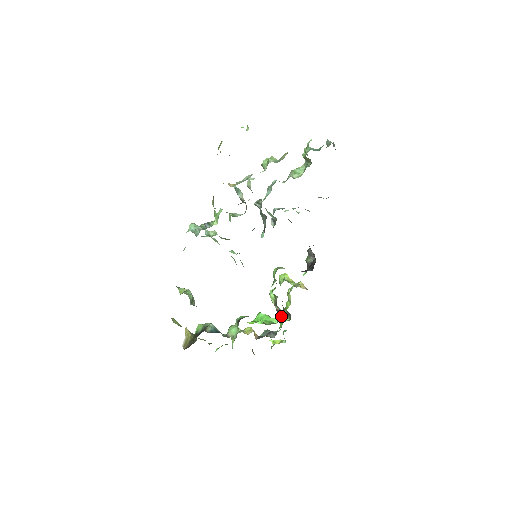
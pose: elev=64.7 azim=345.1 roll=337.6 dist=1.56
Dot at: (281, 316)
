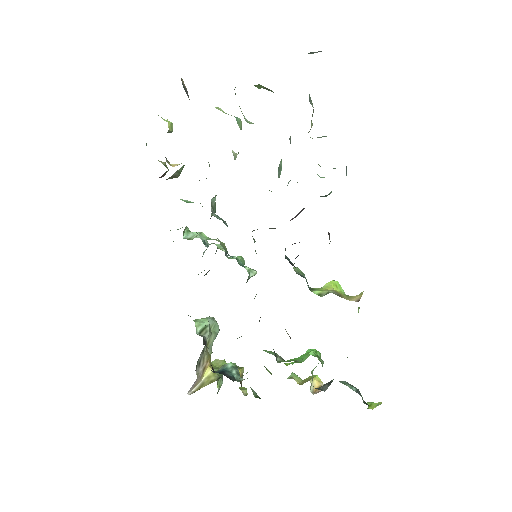
Dot at: occluded
